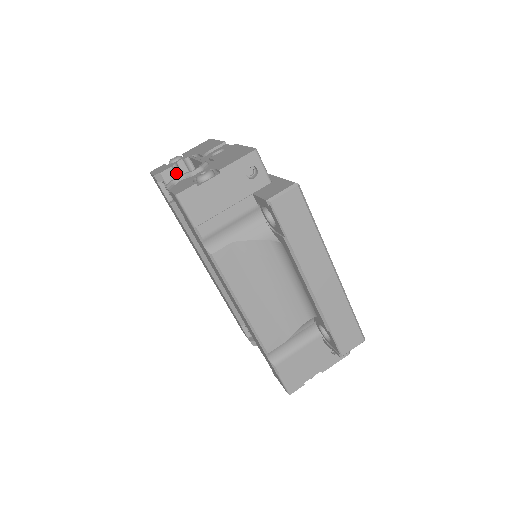
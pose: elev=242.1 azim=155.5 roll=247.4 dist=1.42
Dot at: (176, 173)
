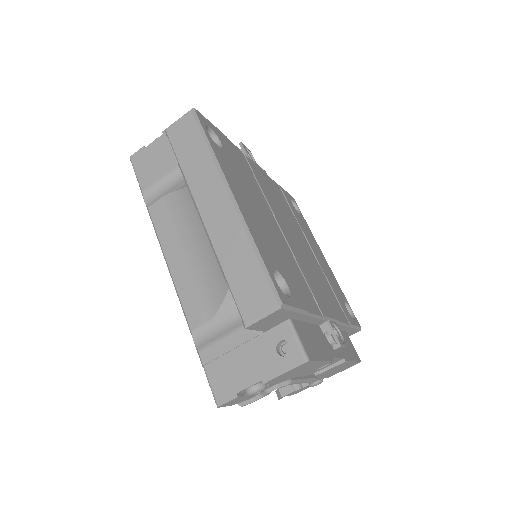
Dot at: occluded
